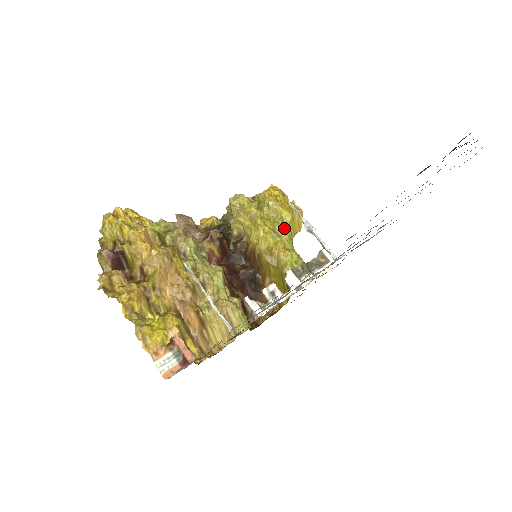
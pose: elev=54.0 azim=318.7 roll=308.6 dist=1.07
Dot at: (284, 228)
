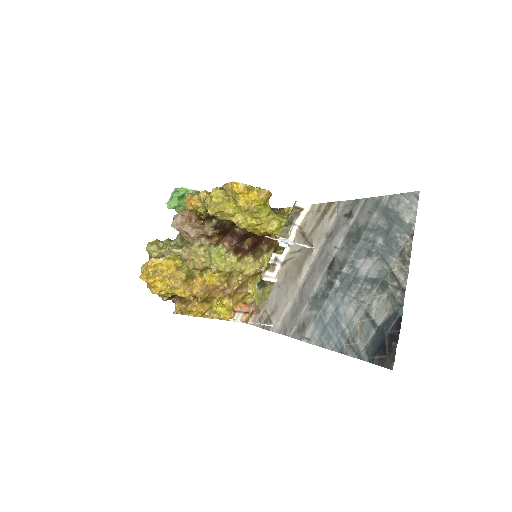
Dot at: (261, 211)
